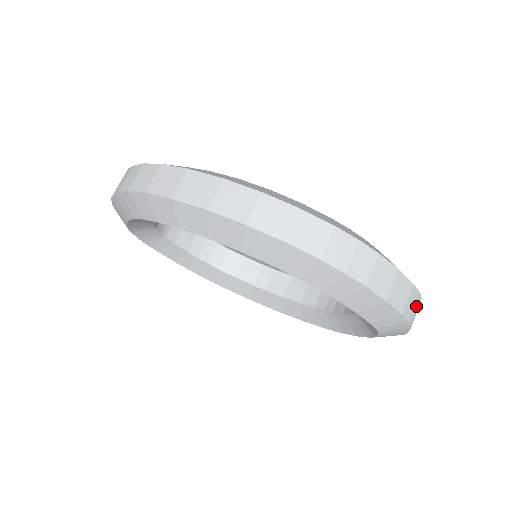
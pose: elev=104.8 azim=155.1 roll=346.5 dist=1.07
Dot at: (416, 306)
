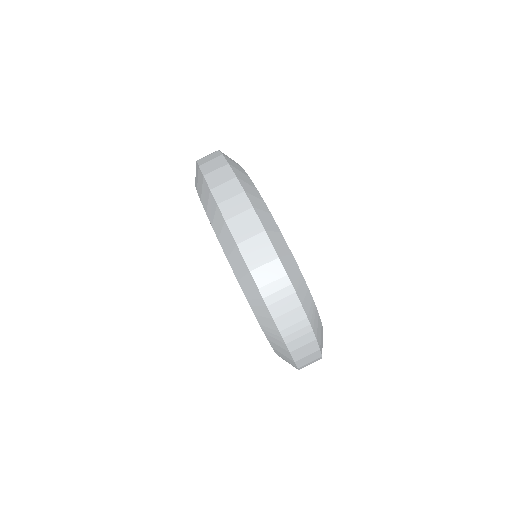
Dot at: (279, 287)
